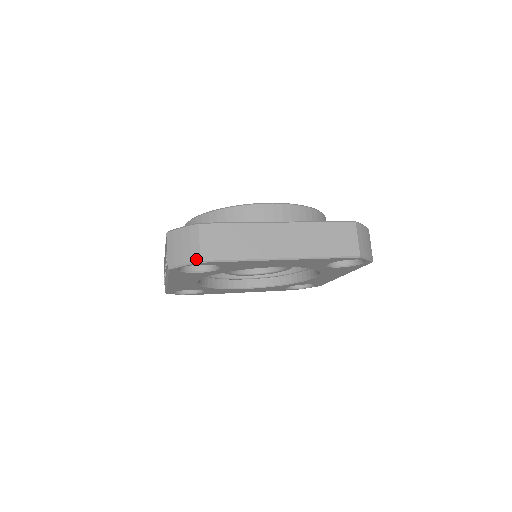
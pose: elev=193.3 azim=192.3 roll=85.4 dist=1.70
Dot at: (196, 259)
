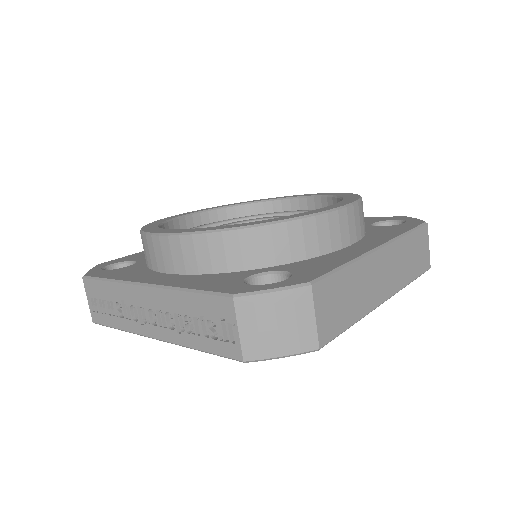
Dot at: (311, 347)
